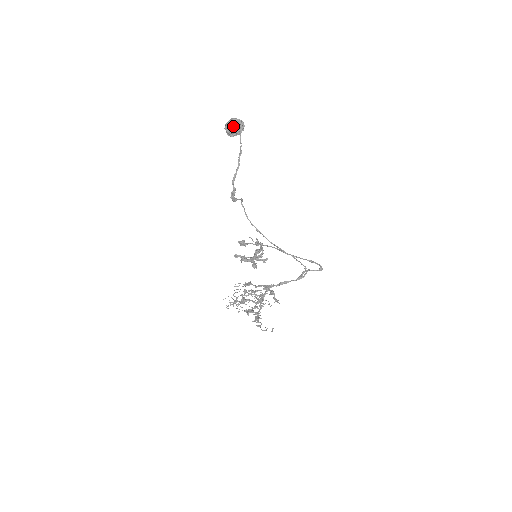
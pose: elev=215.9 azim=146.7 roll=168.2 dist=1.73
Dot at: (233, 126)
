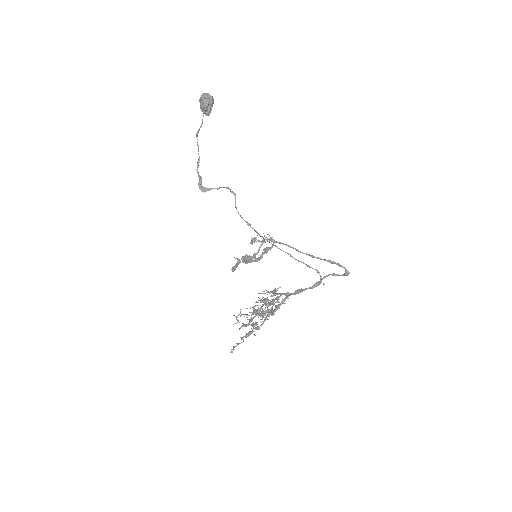
Dot at: (201, 103)
